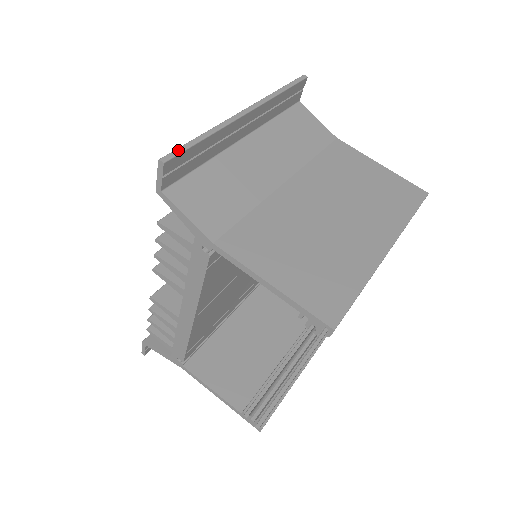
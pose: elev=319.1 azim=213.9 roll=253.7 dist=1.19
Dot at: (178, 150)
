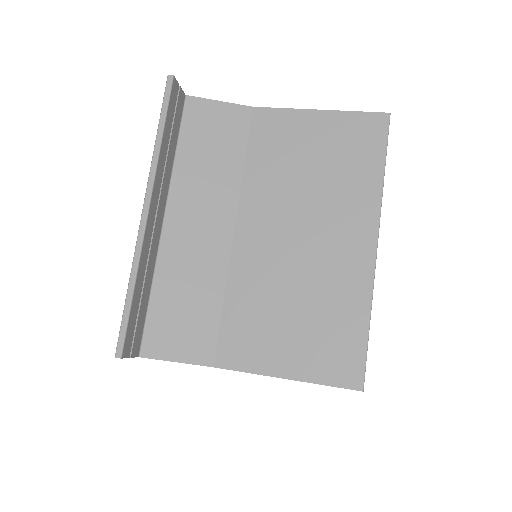
Dot at: (122, 330)
